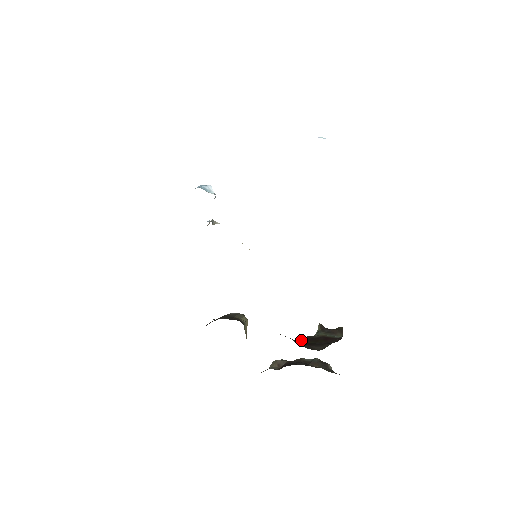
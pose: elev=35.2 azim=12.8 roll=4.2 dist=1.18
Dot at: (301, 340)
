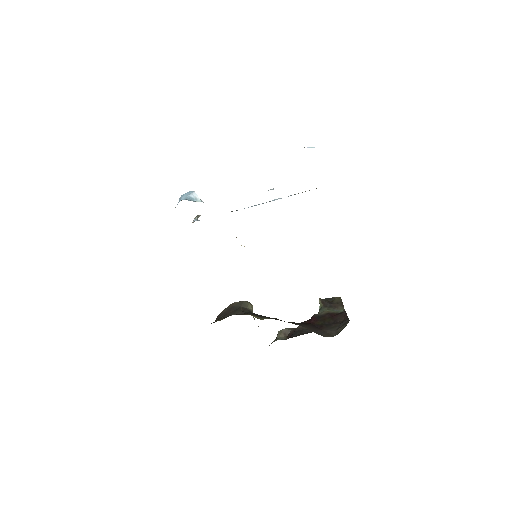
Dot at: (309, 321)
